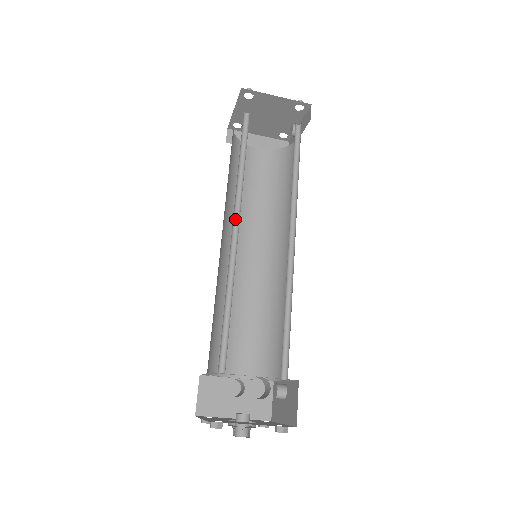
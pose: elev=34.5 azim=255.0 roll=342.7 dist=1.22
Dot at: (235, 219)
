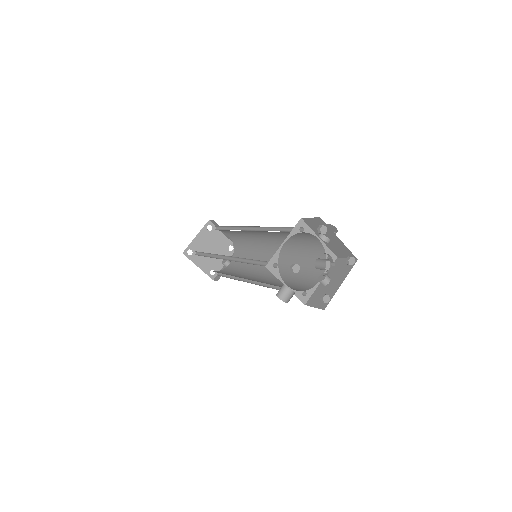
Dot at: (245, 230)
